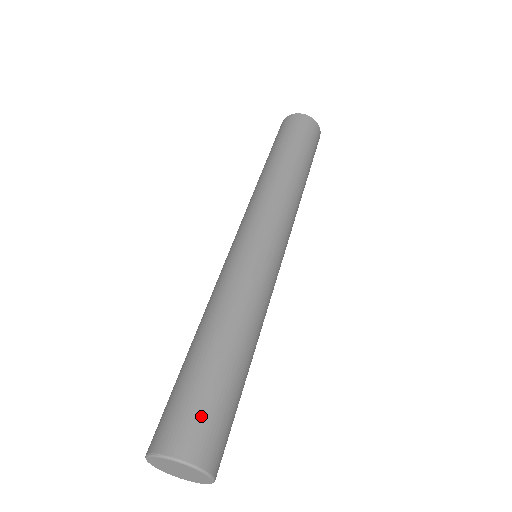
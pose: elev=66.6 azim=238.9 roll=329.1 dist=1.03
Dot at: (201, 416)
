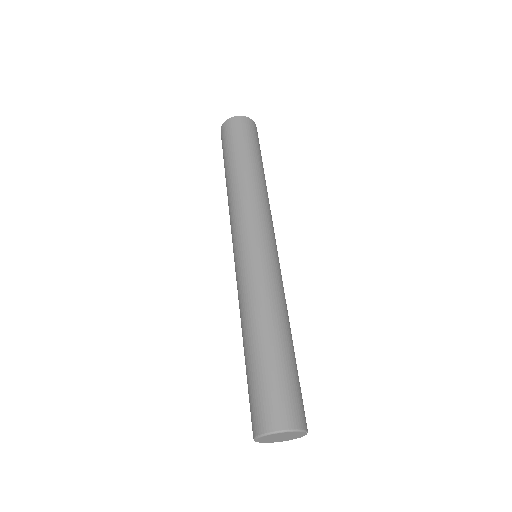
Dot at: (281, 395)
